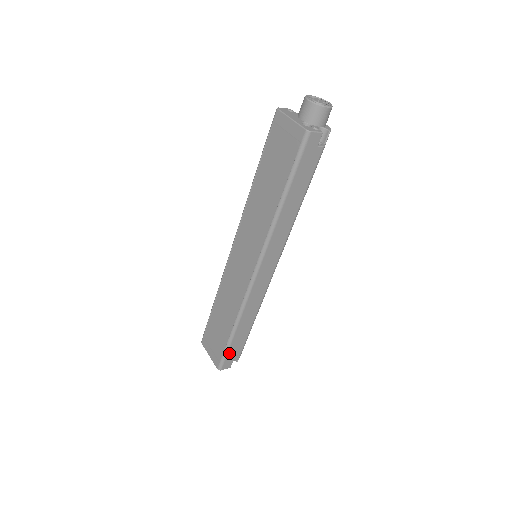
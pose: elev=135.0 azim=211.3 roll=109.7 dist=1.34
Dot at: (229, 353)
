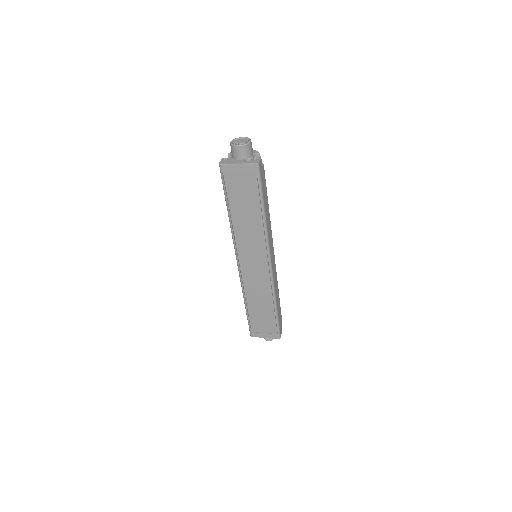
Dot at: (279, 323)
